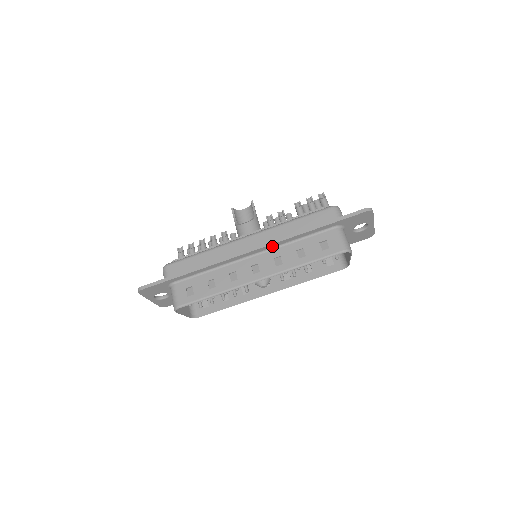
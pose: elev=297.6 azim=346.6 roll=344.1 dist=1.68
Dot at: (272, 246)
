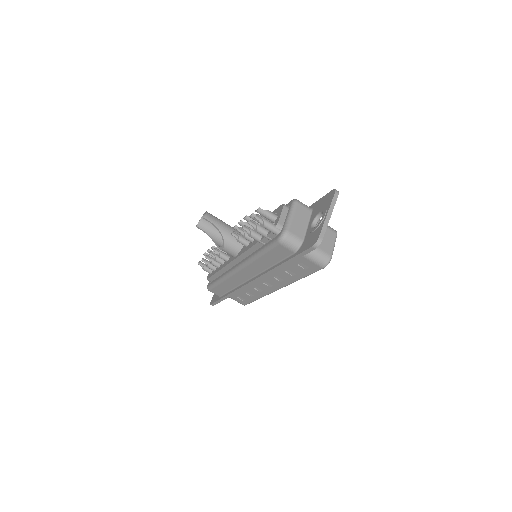
Dot at: occluded
